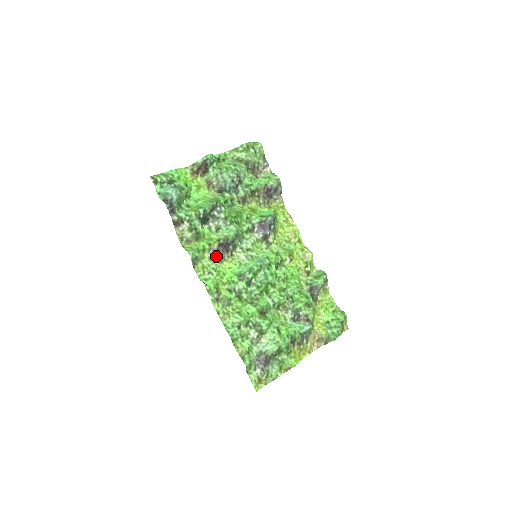
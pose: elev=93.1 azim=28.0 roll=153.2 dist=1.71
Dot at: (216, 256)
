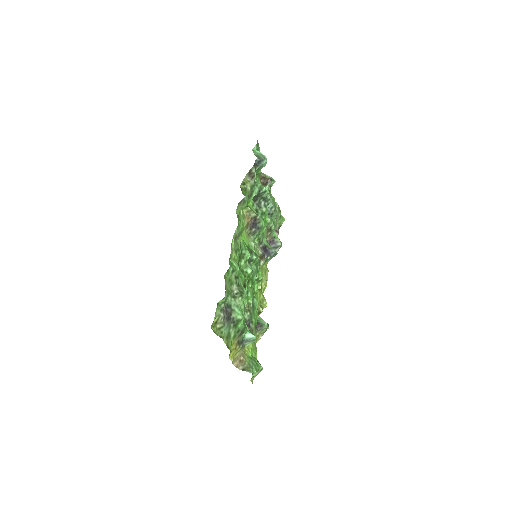
Dot at: (247, 220)
